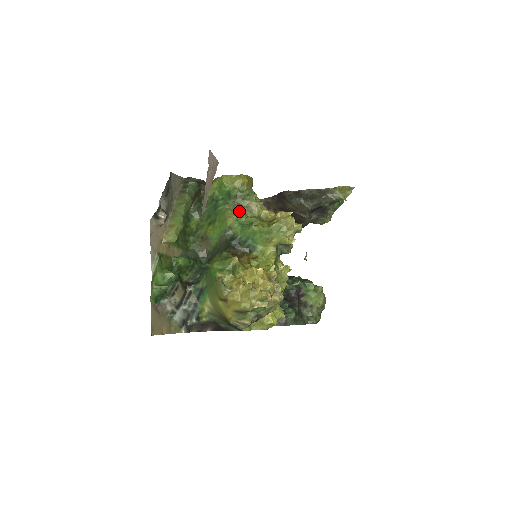
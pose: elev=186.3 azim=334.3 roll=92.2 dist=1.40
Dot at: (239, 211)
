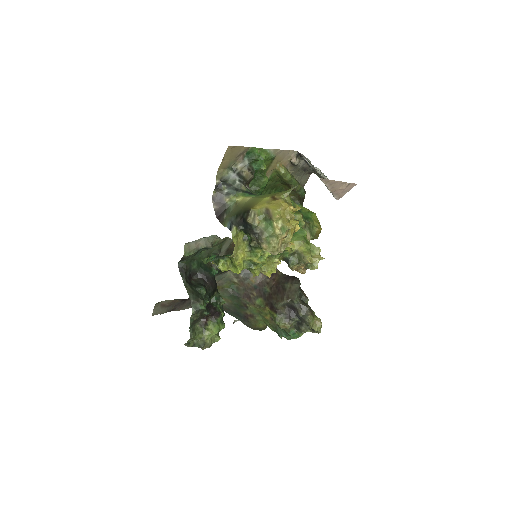
Dot at: (304, 224)
